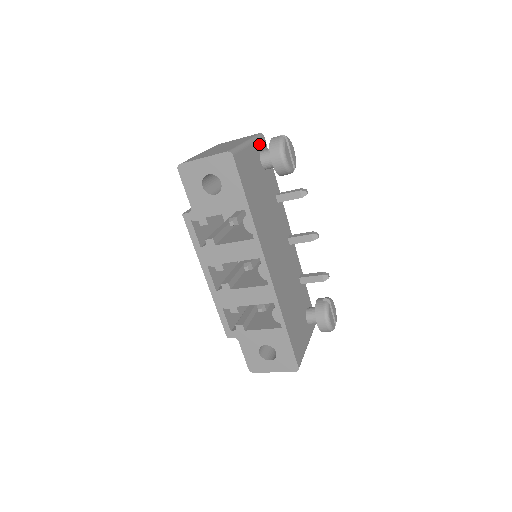
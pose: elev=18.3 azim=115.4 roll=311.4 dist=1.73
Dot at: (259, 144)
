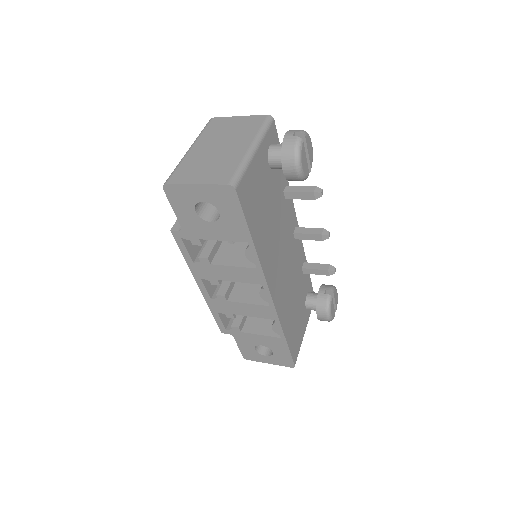
Dot at: (267, 138)
